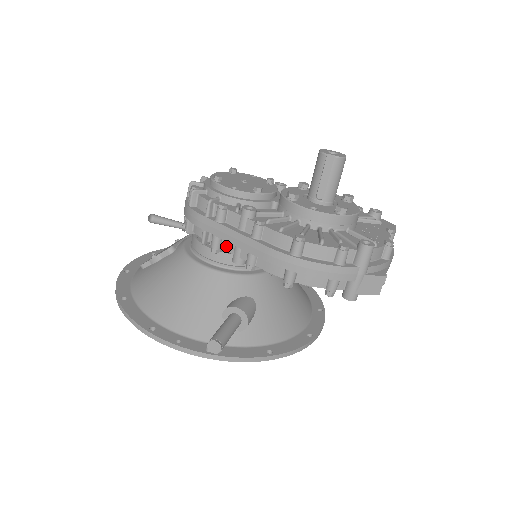
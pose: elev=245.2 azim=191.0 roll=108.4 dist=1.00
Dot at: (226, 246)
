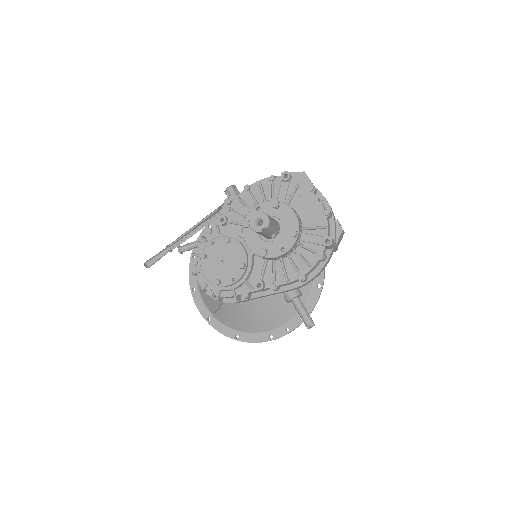
Dot at: occluded
